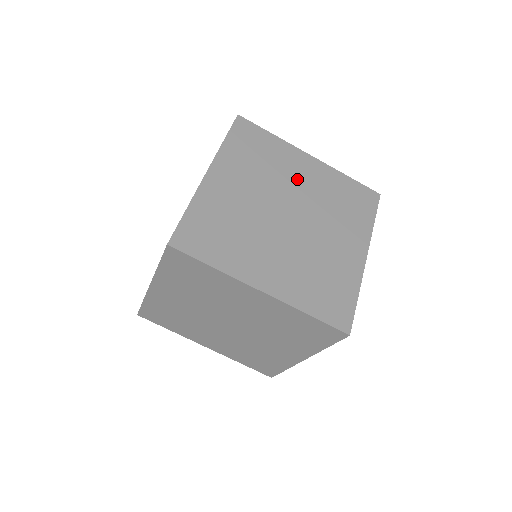
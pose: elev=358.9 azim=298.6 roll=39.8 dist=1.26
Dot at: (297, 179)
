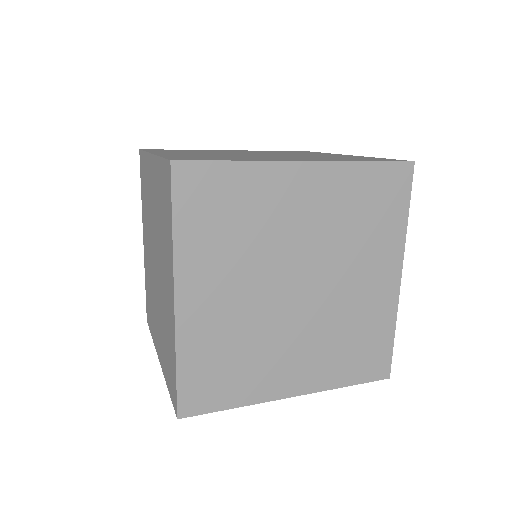
Dot at: occluded
